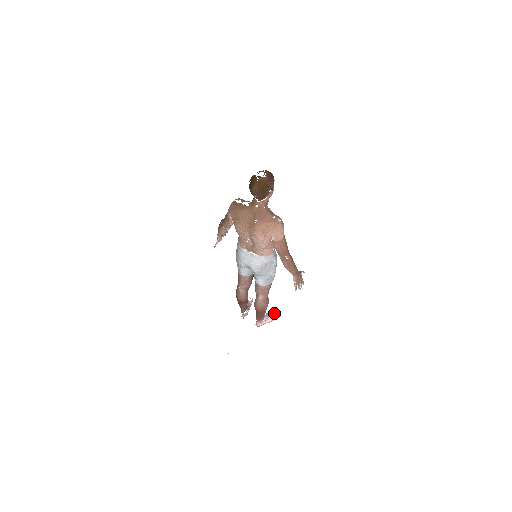
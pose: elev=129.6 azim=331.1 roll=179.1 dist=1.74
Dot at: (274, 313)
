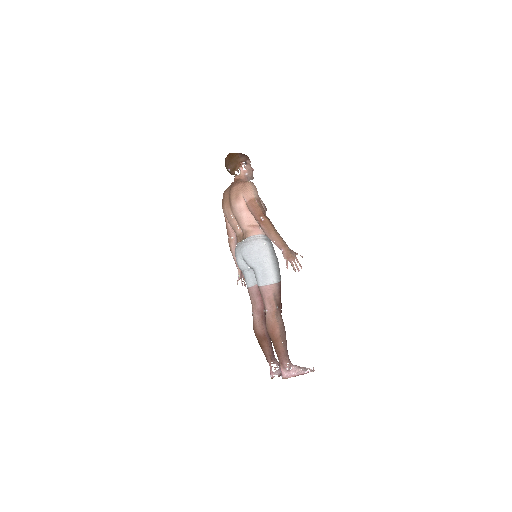
Dot at: (311, 369)
